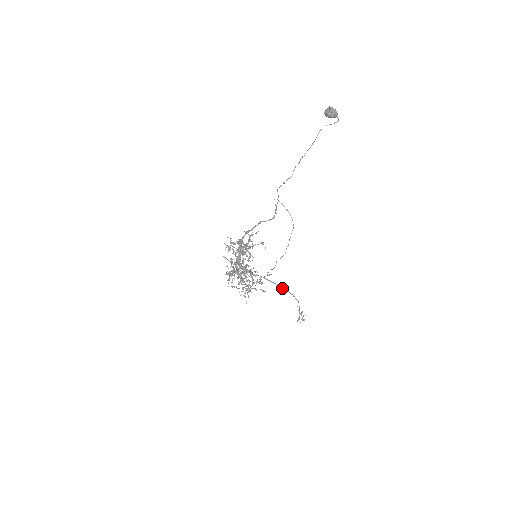
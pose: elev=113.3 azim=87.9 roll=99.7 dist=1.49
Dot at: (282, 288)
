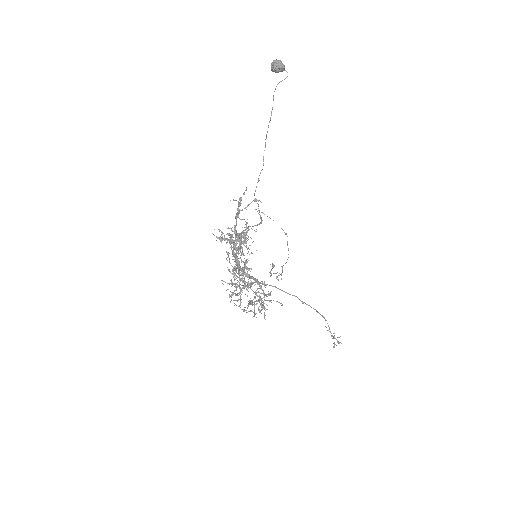
Dot at: (300, 300)
